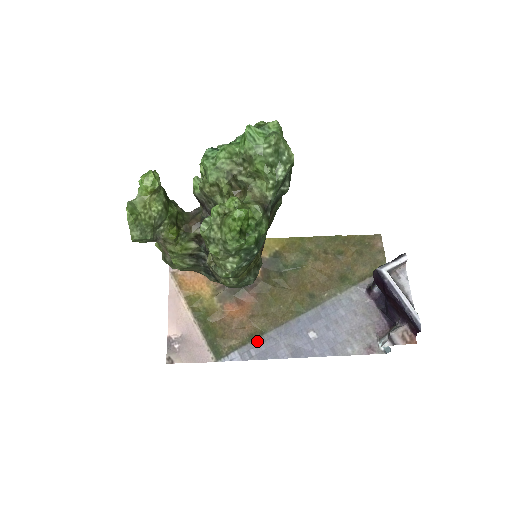
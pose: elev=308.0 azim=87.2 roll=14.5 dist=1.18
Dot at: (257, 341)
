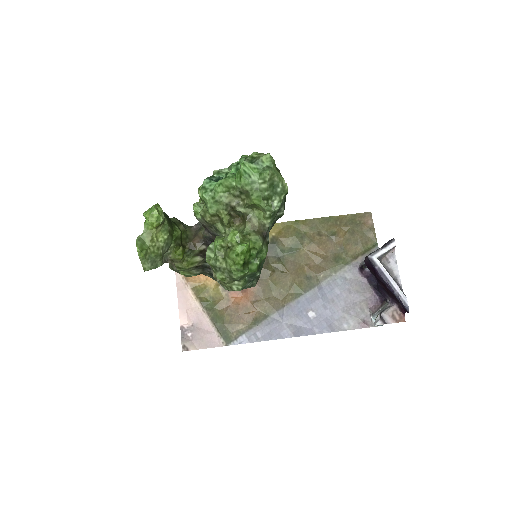
Dot at: (262, 324)
